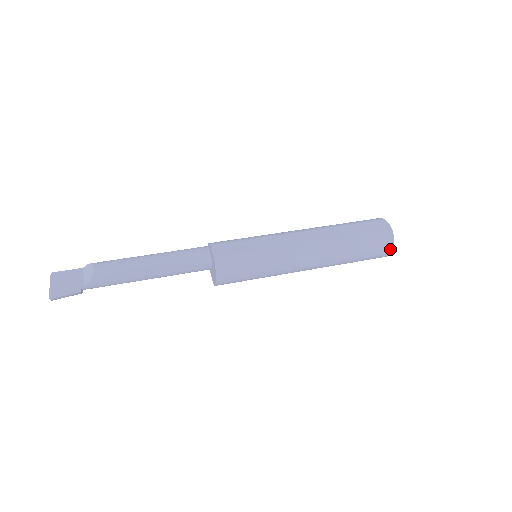
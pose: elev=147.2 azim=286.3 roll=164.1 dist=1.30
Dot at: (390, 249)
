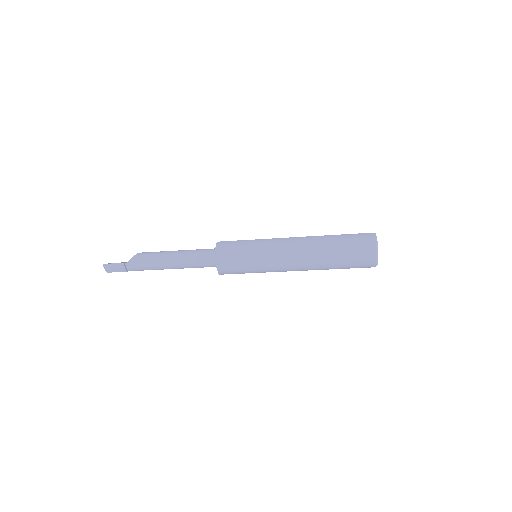
Dot at: (374, 246)
